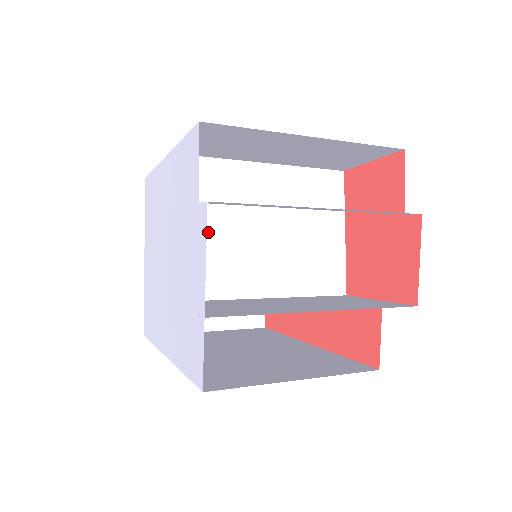
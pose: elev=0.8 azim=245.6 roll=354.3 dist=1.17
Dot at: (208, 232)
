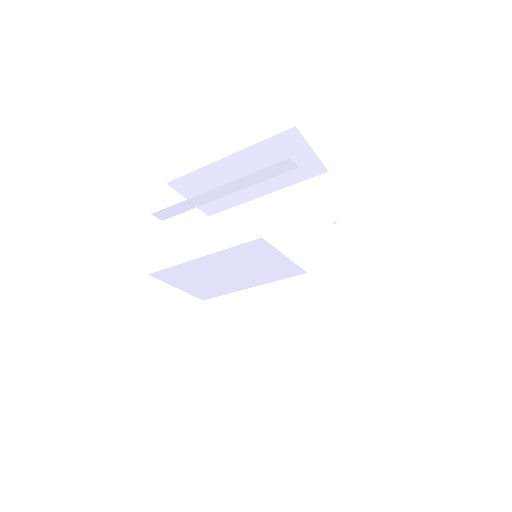
Dot at: occluded
